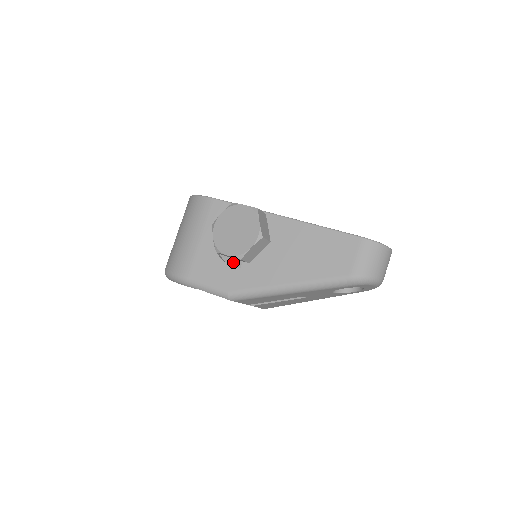
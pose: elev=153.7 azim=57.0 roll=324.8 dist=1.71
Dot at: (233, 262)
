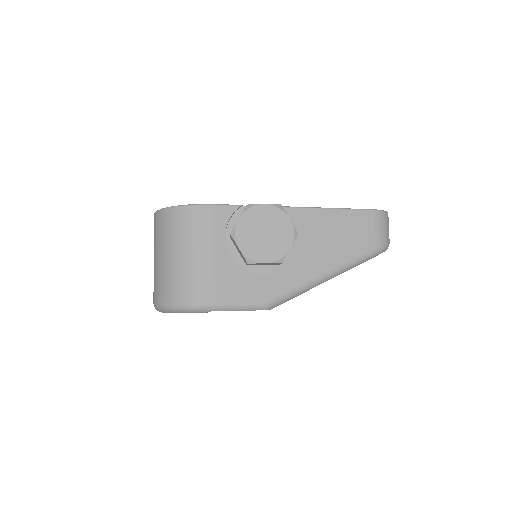
Dot at: (260, 269)
